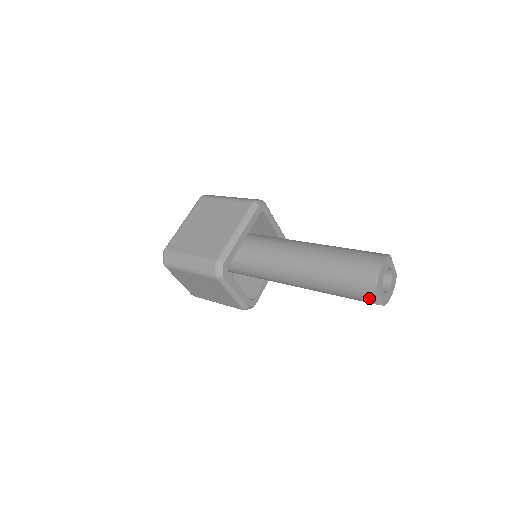
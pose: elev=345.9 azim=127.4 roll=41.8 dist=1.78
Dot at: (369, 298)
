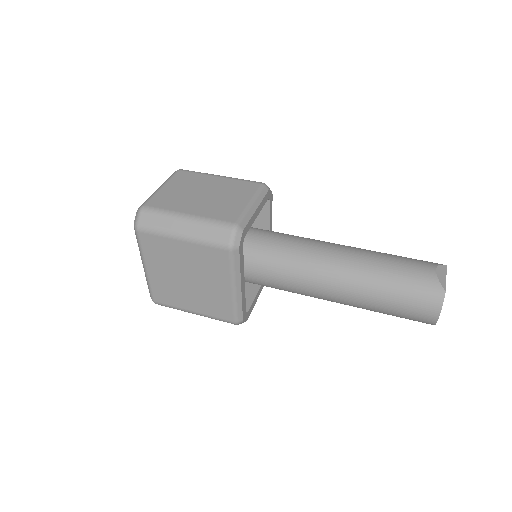
Dot at: occluded
